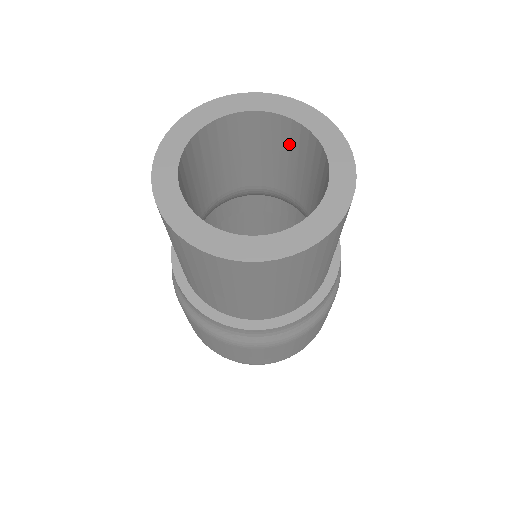
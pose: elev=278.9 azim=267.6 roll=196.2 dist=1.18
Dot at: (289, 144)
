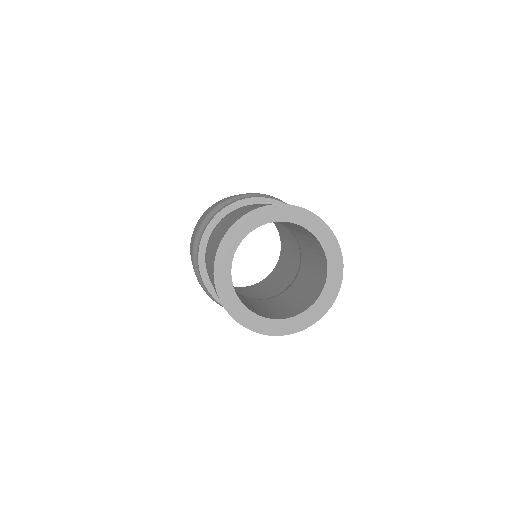
Dot at: occluded
